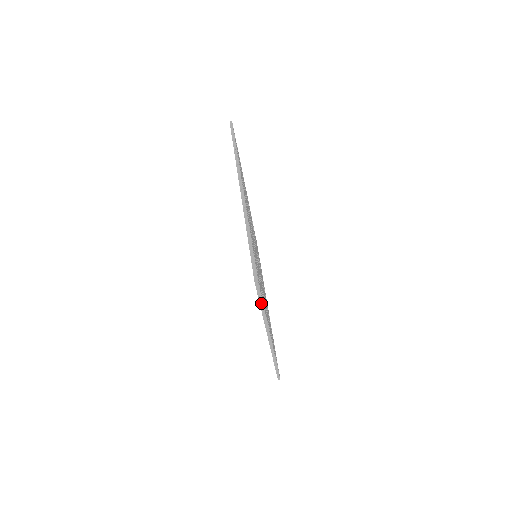
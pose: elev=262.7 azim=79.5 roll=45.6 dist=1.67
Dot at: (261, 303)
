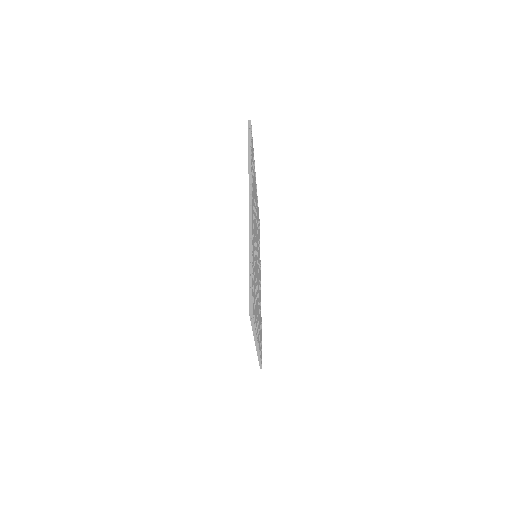
Dot at: occluded
